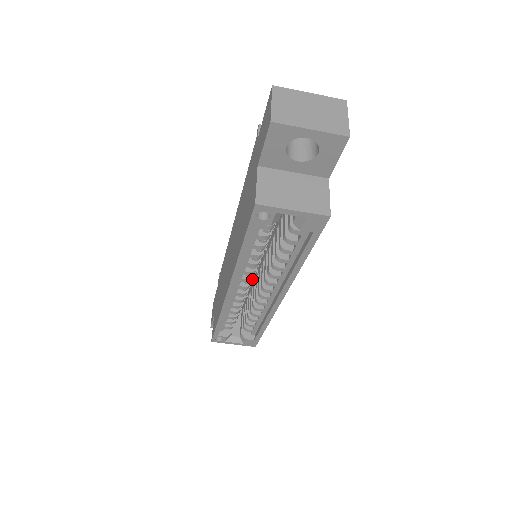
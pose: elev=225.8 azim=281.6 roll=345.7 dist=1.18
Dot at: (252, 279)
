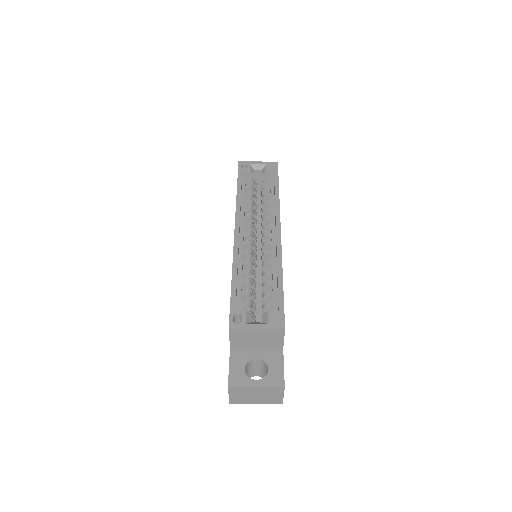
Dot at: (252, 228)
